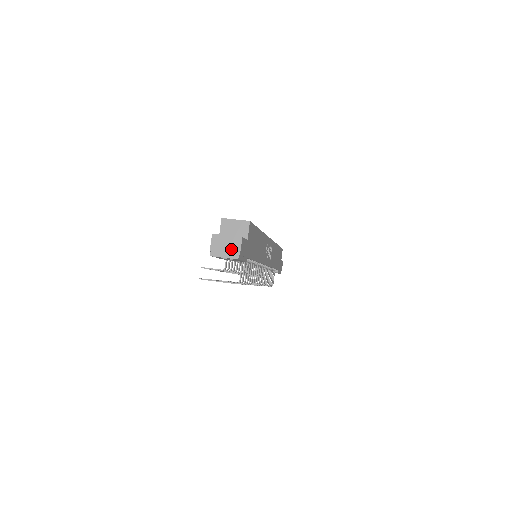
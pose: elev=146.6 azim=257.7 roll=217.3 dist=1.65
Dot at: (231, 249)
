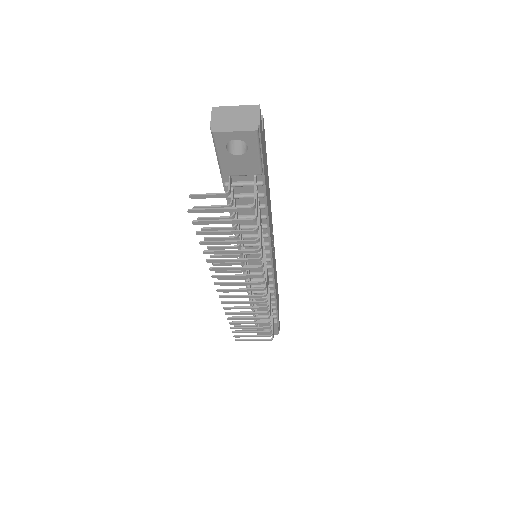
Dot at: (244, 120)
